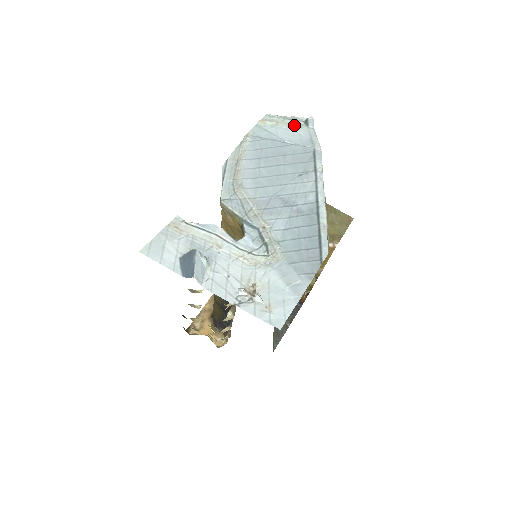
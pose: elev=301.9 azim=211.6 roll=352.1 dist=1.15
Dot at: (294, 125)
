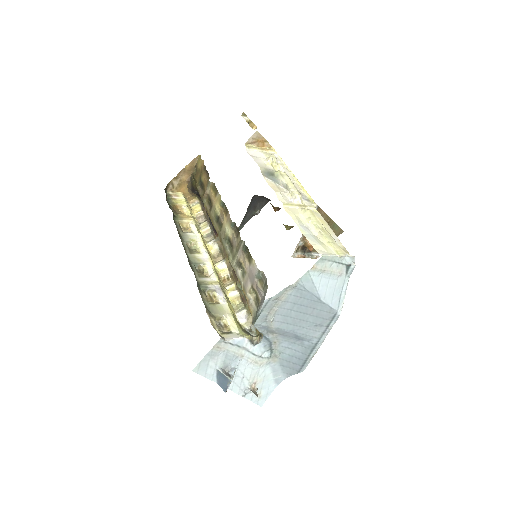
Dot at: (337, 273)
